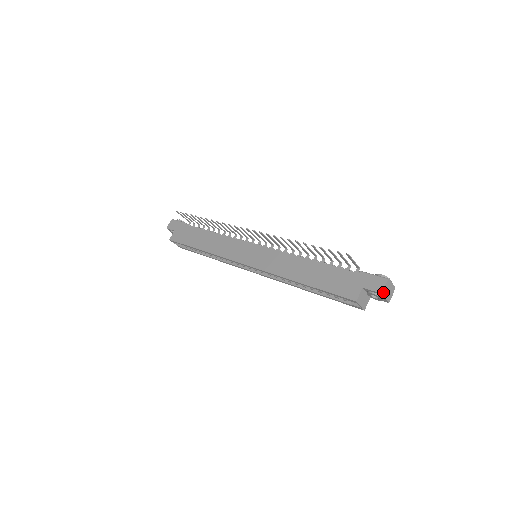
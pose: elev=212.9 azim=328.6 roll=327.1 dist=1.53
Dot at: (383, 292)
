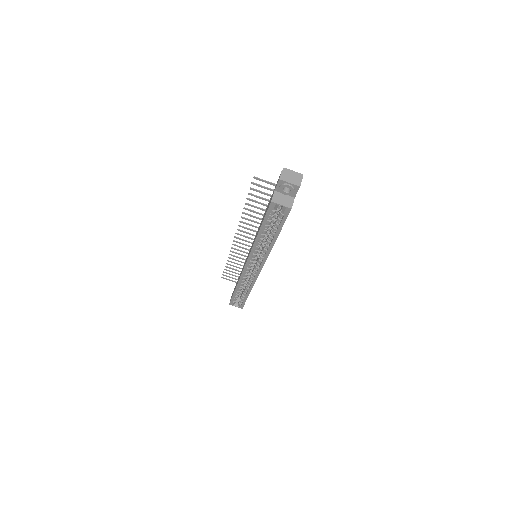
Dot at: (282, 178)
